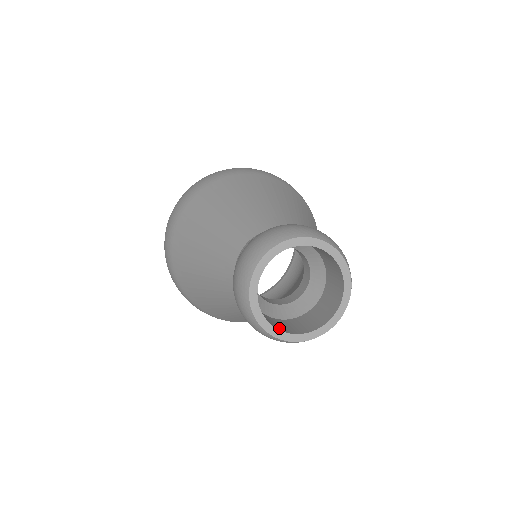
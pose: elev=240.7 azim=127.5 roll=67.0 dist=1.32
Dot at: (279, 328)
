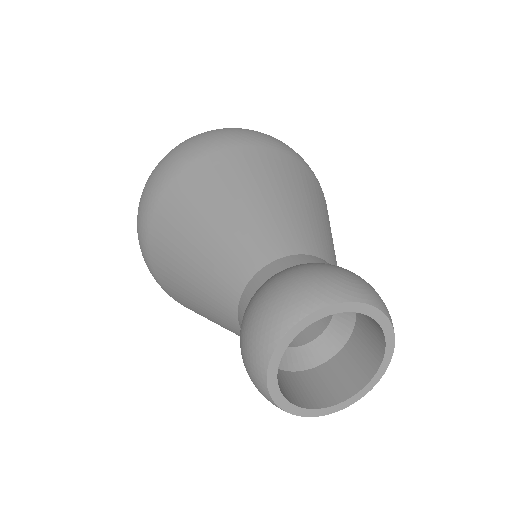
Dot at: (313, 402)
